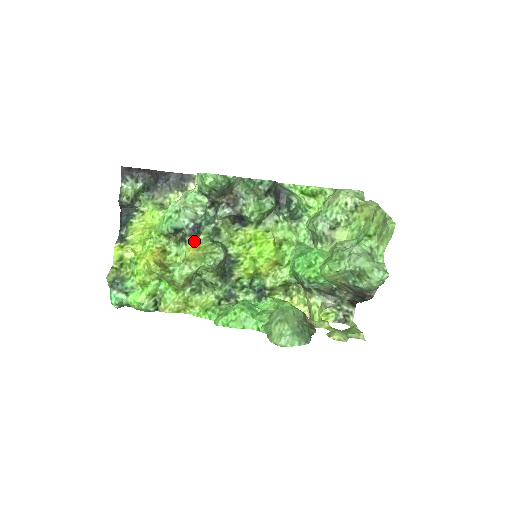
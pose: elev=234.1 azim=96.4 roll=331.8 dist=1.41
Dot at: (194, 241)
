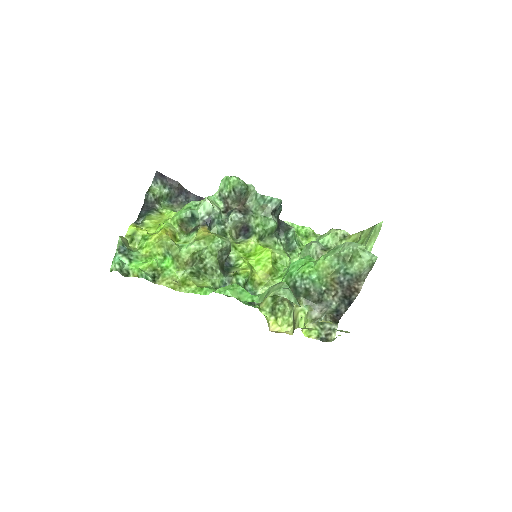
Dot at: (206, 229)
